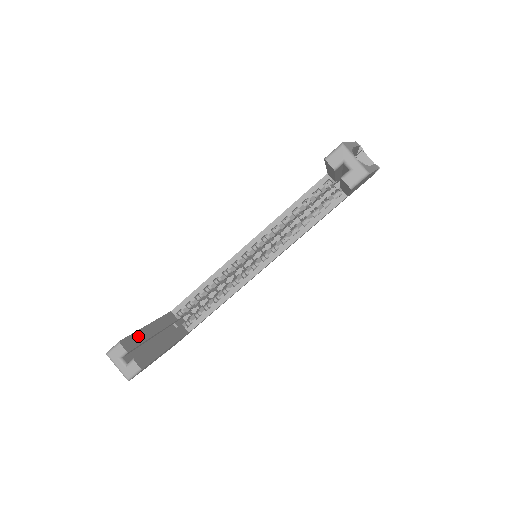
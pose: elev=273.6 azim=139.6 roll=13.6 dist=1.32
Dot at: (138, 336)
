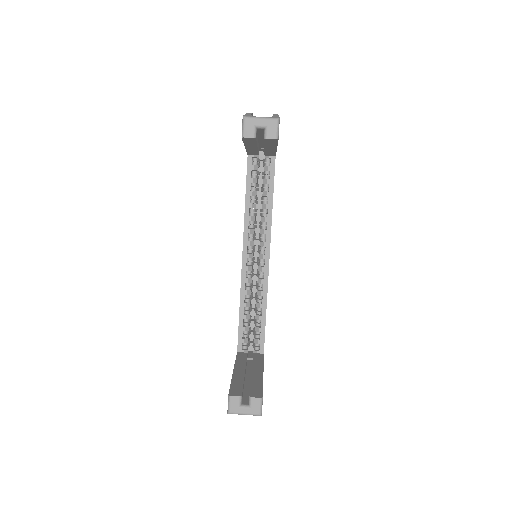
Dot at: (236, 383)
